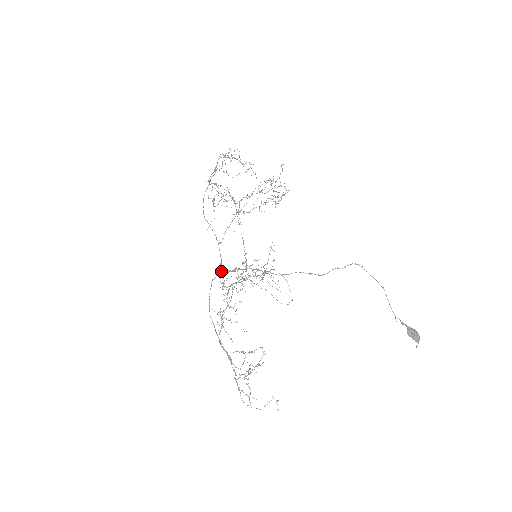
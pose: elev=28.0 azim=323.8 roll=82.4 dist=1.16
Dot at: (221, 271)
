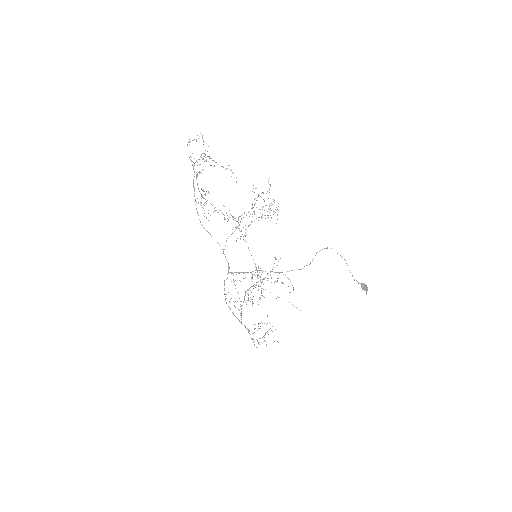
Dot at: occluded
